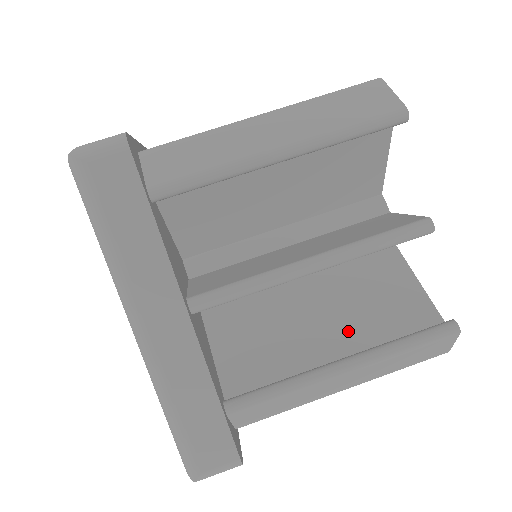
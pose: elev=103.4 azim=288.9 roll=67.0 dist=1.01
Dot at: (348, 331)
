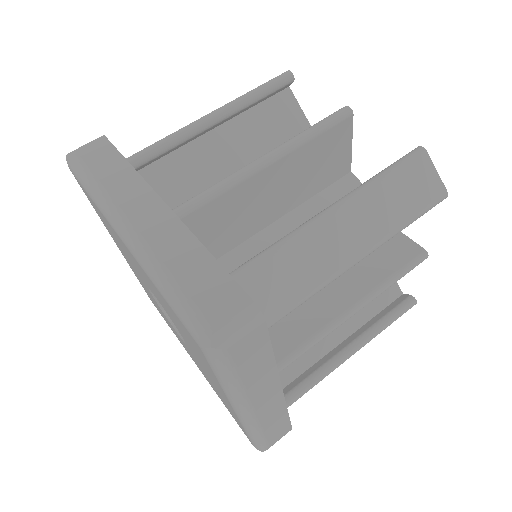
Dot at: occluded
